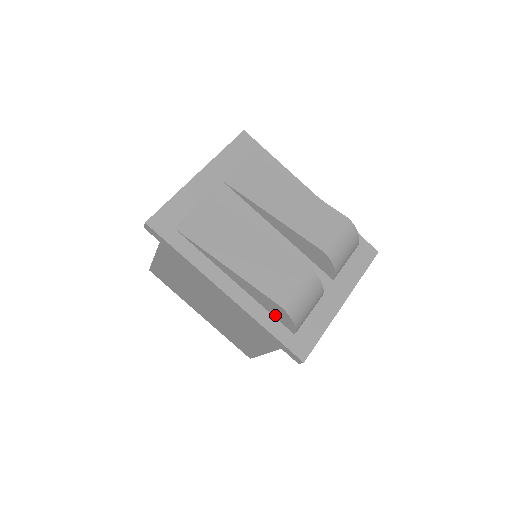
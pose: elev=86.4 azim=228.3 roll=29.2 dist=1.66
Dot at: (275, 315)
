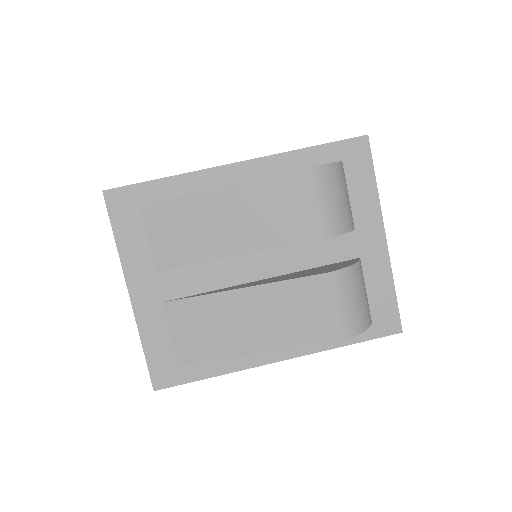
Dot at: occluded
